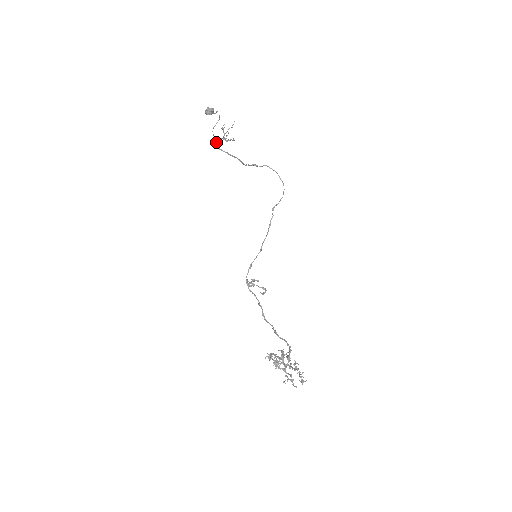
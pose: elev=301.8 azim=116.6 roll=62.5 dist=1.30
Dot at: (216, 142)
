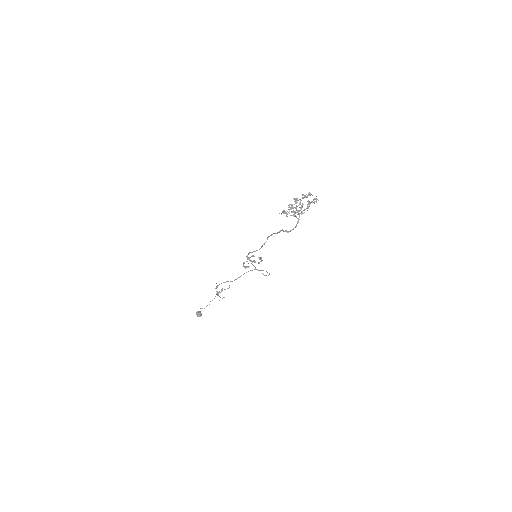
Dot at: (216, 287)
